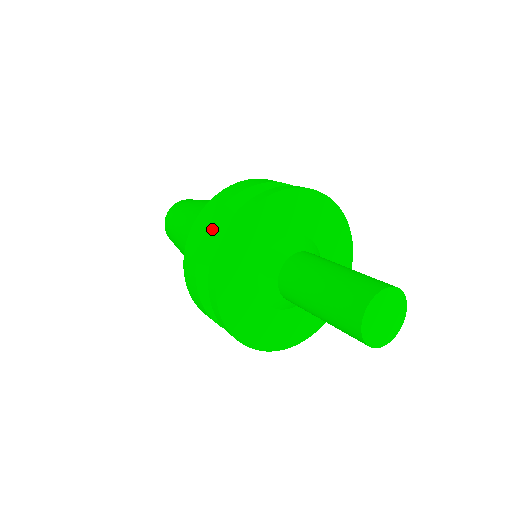
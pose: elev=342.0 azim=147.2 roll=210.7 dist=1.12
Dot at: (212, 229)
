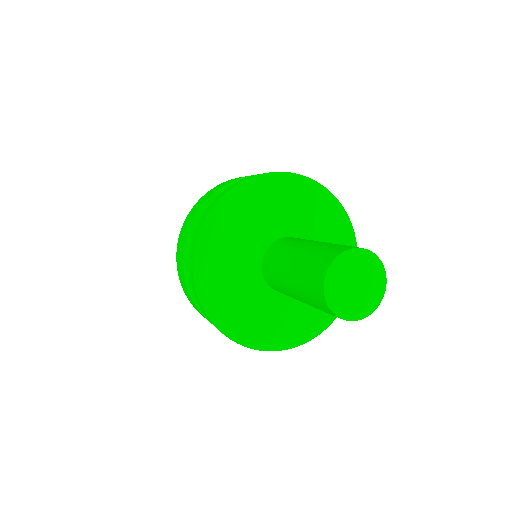
Dot at: occluded
